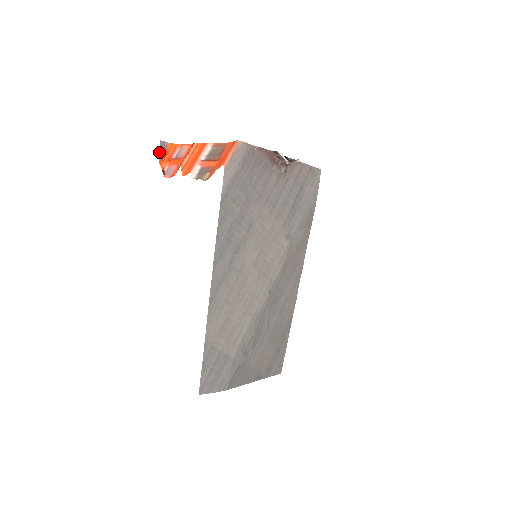
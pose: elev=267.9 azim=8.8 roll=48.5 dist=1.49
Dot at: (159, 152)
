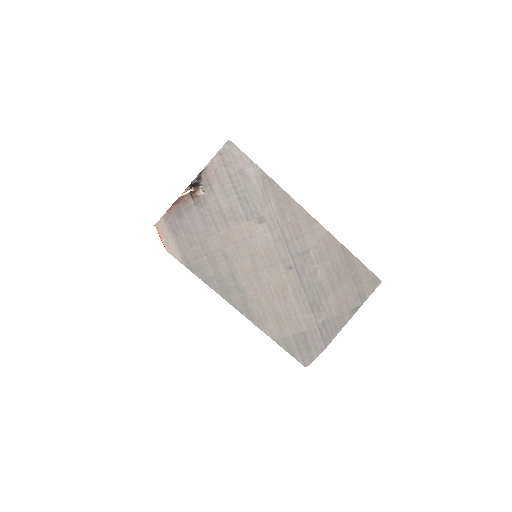
Dot at: occluded
